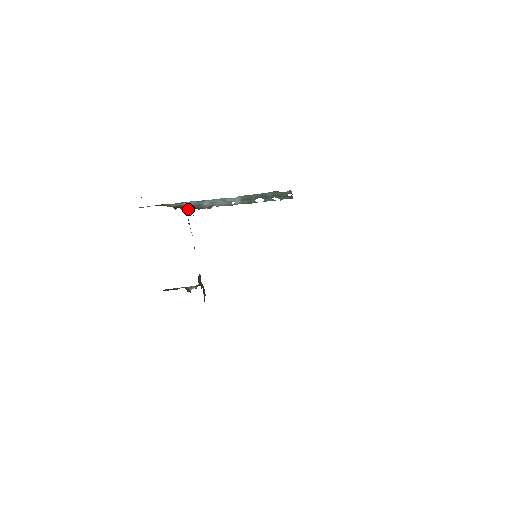
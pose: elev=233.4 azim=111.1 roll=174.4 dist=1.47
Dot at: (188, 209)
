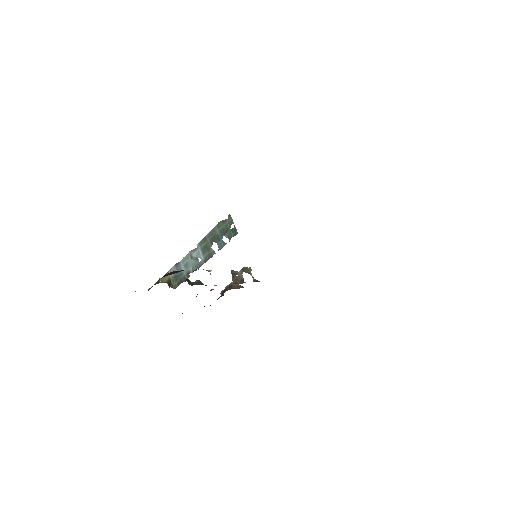
Dot at: (177, 284)
